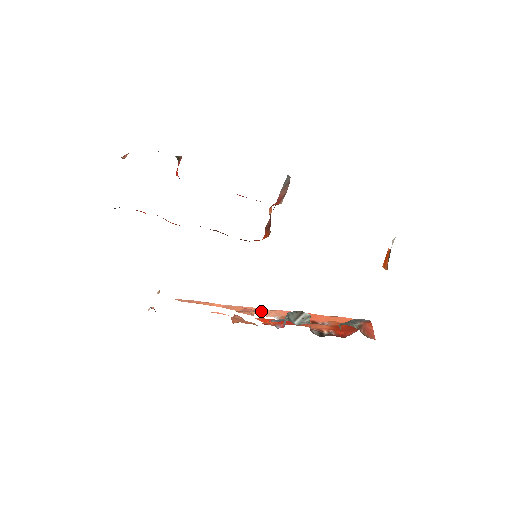
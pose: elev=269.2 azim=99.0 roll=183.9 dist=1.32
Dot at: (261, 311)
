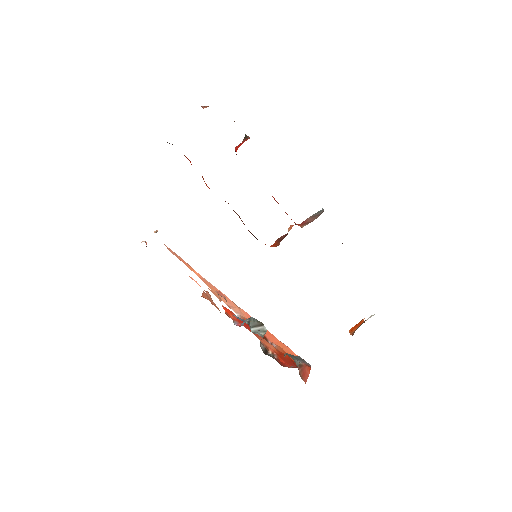
Dot at: (229, 301)
